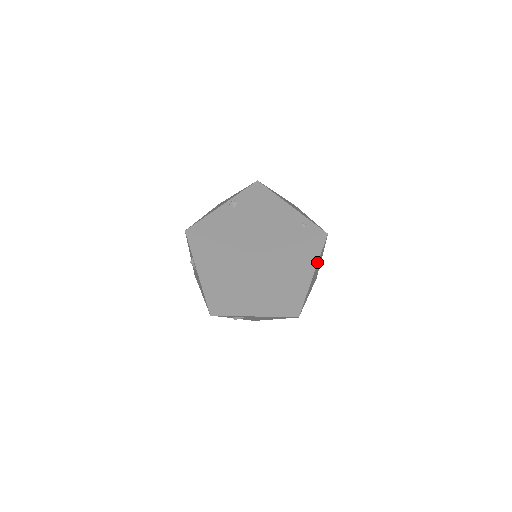
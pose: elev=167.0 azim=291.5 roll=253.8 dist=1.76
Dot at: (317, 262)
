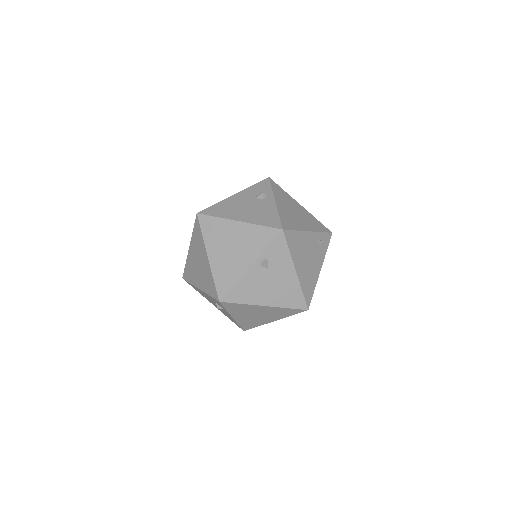
Dot at: occluded
